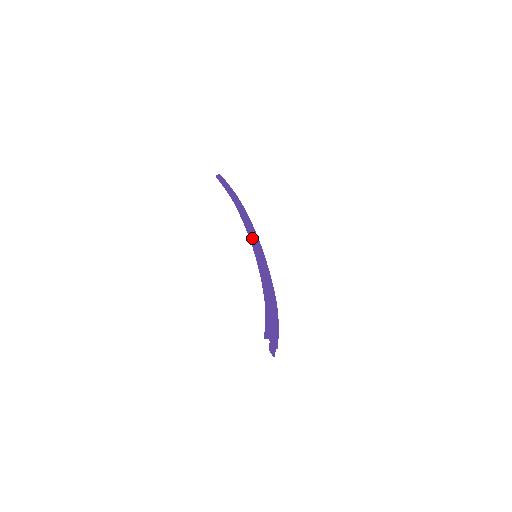
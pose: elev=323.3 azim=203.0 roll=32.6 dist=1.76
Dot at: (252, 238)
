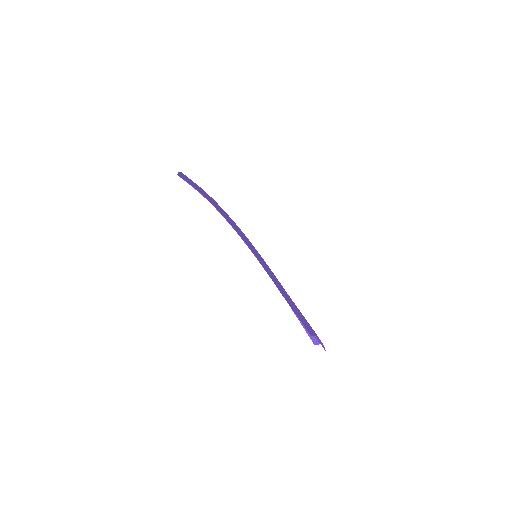
Dot at: (245, 238)
